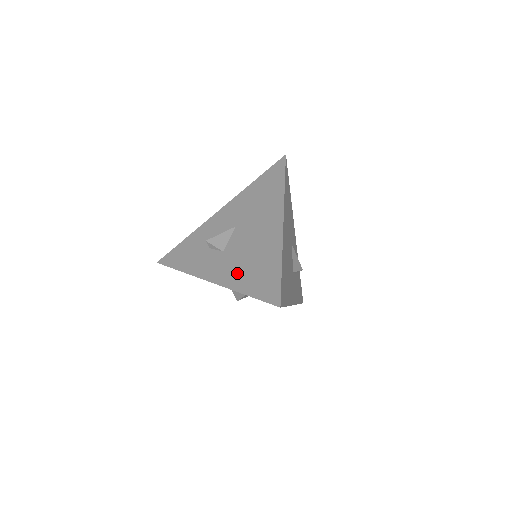
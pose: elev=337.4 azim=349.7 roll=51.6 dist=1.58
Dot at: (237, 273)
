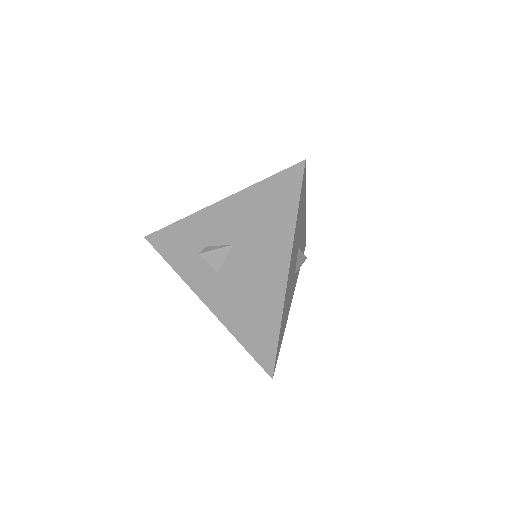
Dot at: (233, 312)
